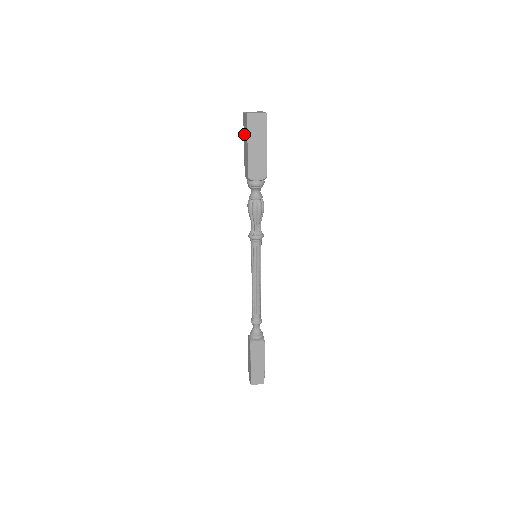
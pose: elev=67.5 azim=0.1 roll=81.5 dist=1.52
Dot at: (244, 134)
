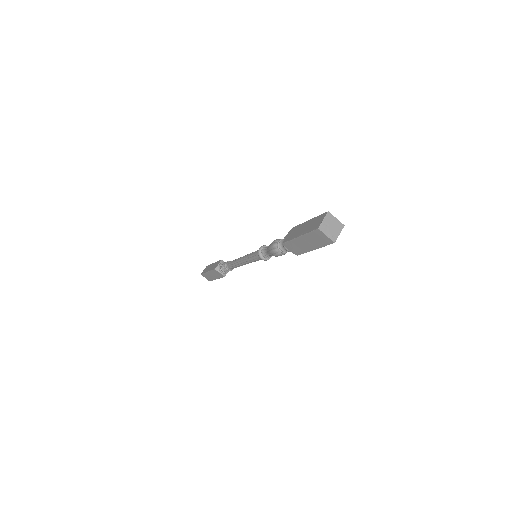
Dot at: (312, 221)
